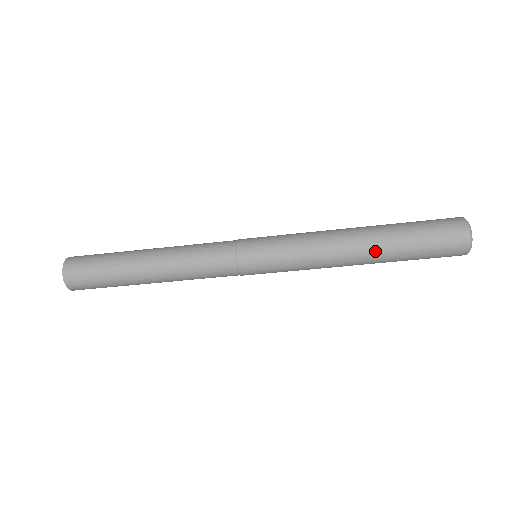
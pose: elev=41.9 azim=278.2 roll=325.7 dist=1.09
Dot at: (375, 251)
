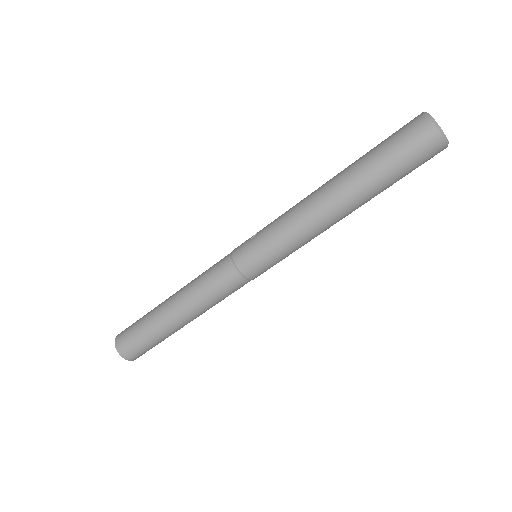
Dot at: (359, 203)
